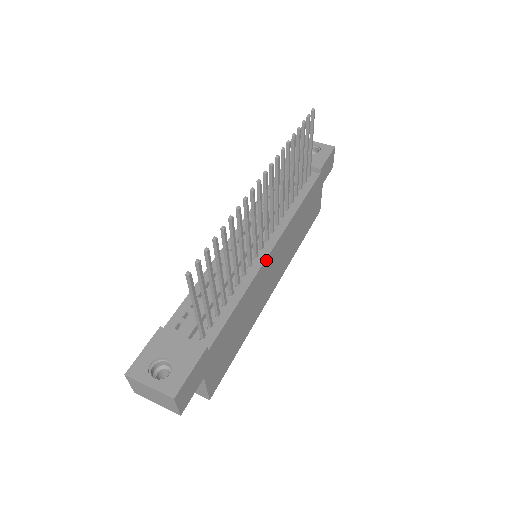
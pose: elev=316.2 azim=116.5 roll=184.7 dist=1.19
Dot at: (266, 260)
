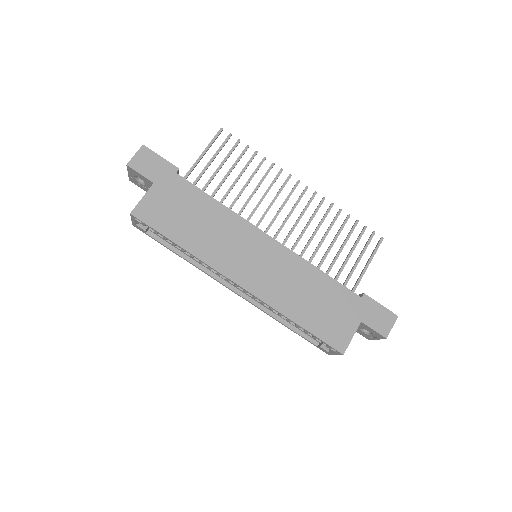
Dot at: (257, 229)
